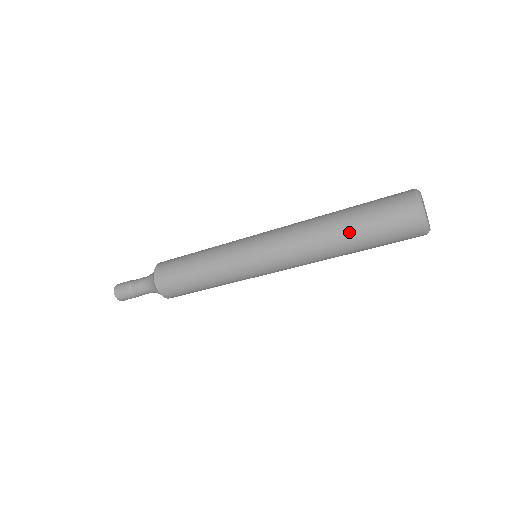
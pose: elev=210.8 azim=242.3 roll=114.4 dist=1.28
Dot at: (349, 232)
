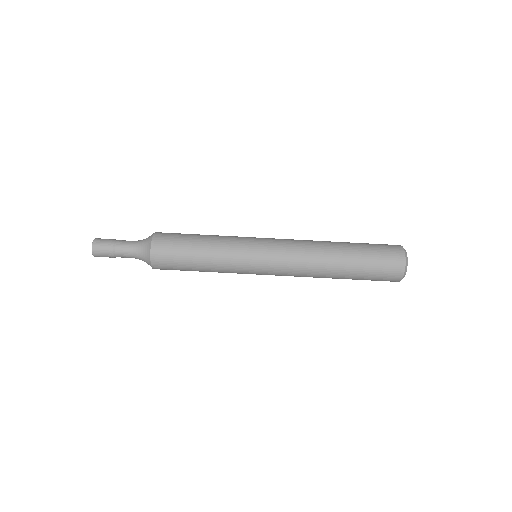
Dot at: (349, 247)
